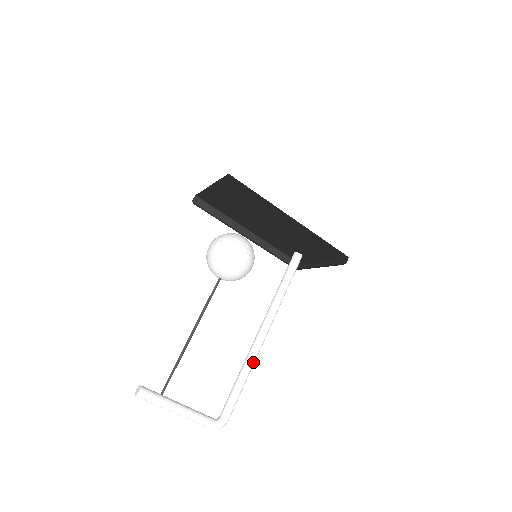
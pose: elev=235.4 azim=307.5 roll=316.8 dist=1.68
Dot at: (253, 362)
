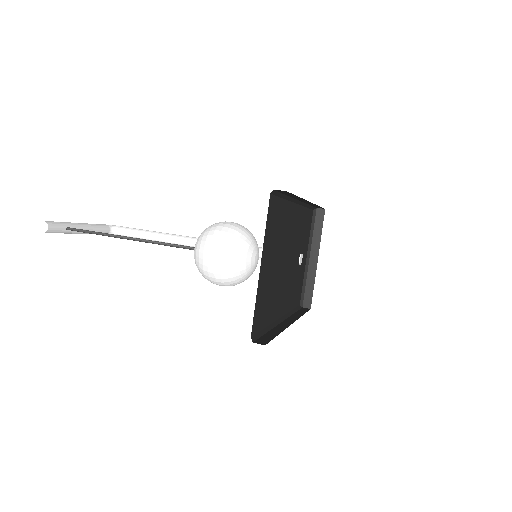
Dot at: occluded
